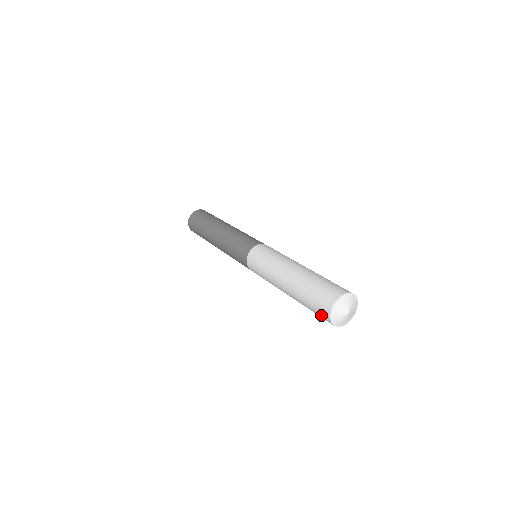
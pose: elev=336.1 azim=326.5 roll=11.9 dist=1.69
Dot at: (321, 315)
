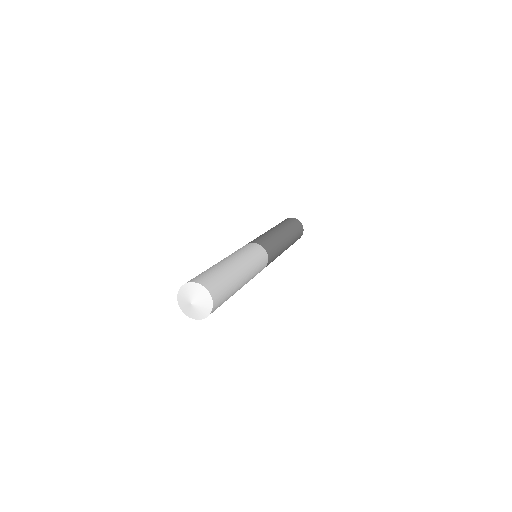
Dot at: occluded
